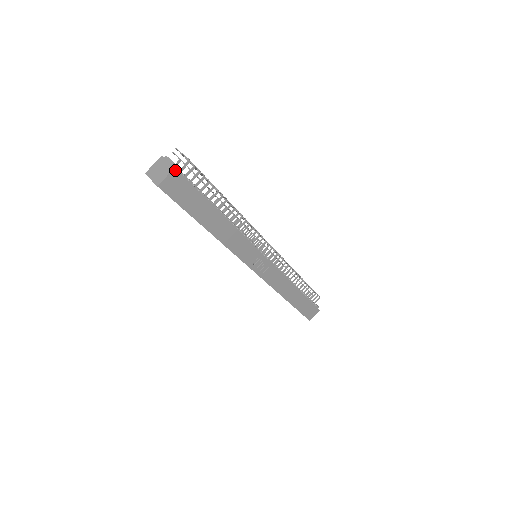
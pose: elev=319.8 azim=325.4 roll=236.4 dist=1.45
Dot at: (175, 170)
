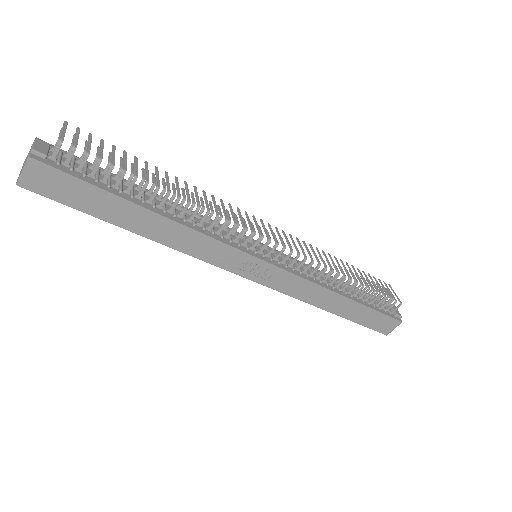
Dot at: (32, 160)
